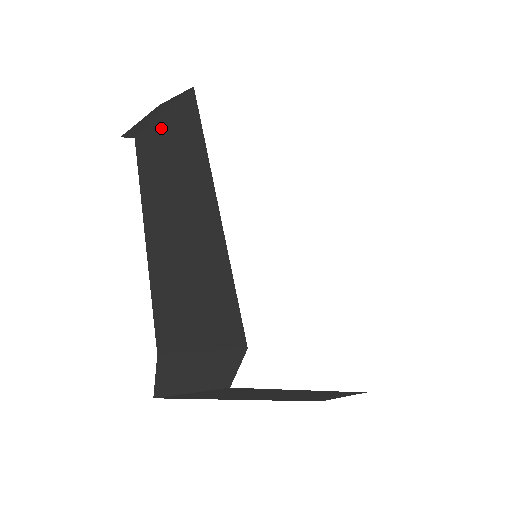
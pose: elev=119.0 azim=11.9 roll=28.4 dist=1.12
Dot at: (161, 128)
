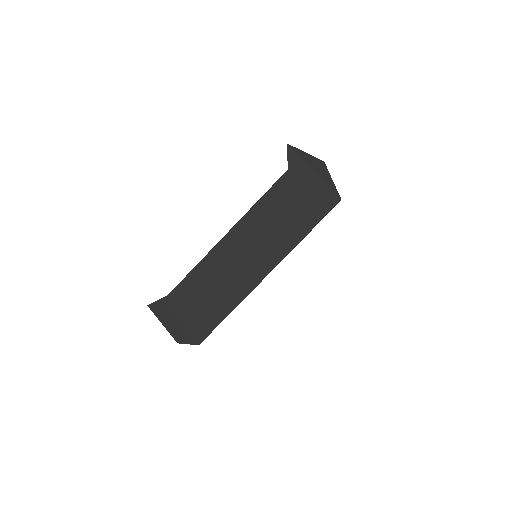
Dot at: (302, 192)
